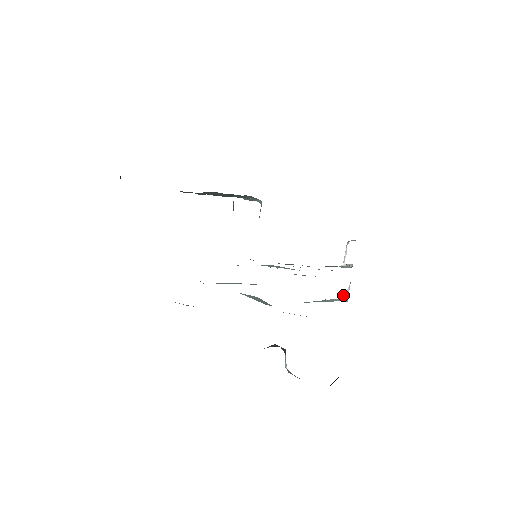
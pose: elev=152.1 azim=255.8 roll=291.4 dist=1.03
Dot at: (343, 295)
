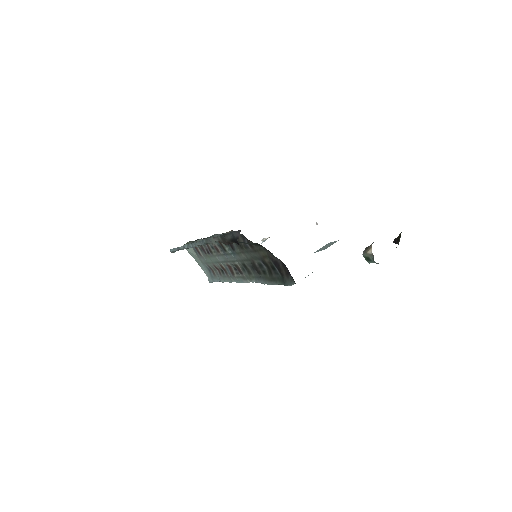
Dot at: occluded
